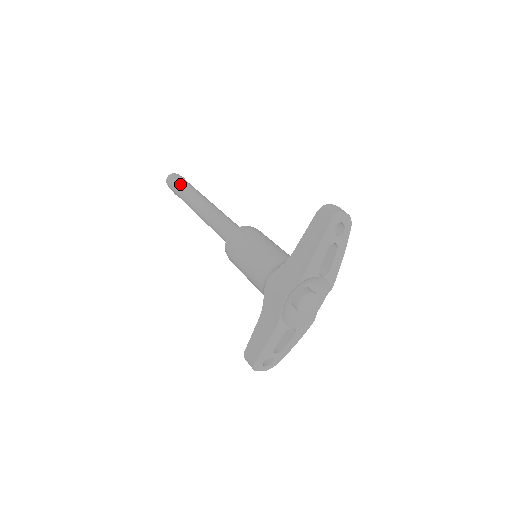
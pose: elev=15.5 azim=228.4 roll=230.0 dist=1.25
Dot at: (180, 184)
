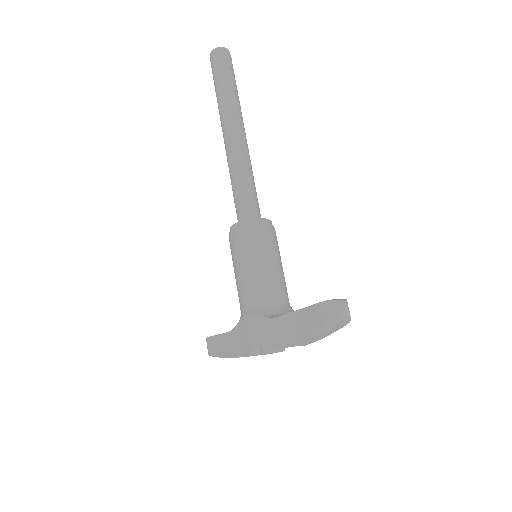
Dot at: (222, 80)
